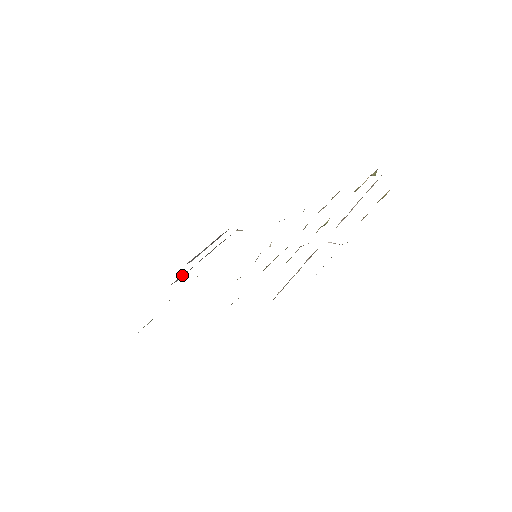
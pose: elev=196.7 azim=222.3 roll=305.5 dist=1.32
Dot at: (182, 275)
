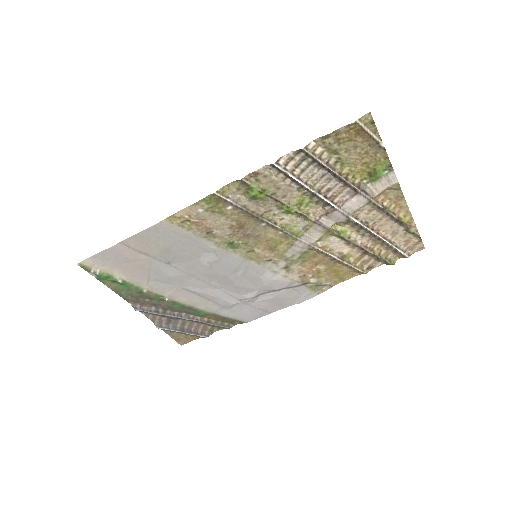
Dot at: (147, 307)
